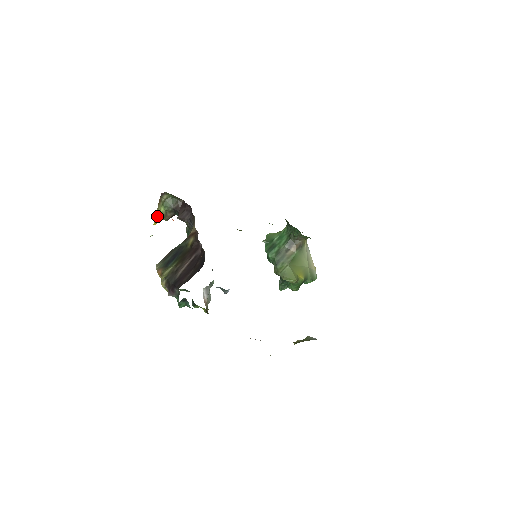
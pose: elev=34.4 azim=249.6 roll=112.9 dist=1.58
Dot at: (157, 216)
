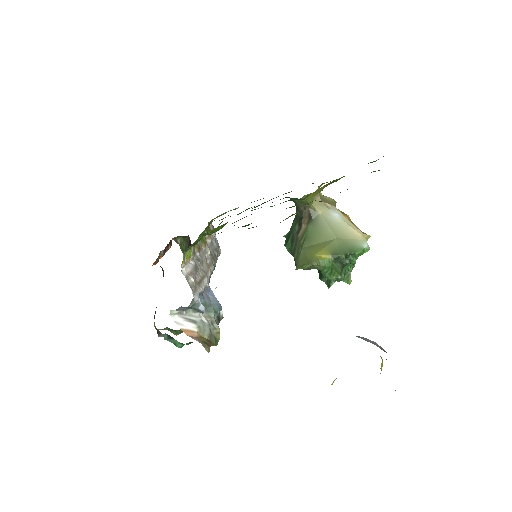
Dot at: occluded
